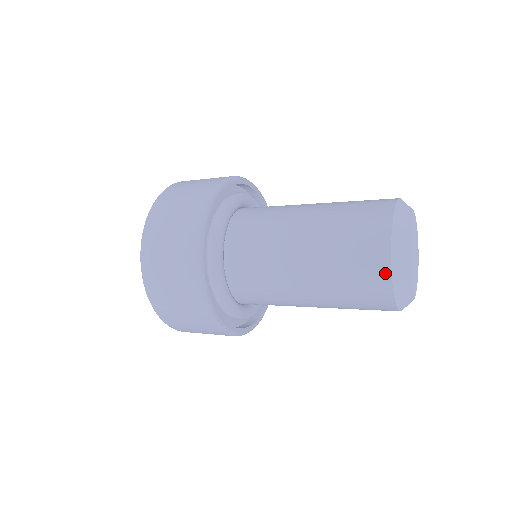
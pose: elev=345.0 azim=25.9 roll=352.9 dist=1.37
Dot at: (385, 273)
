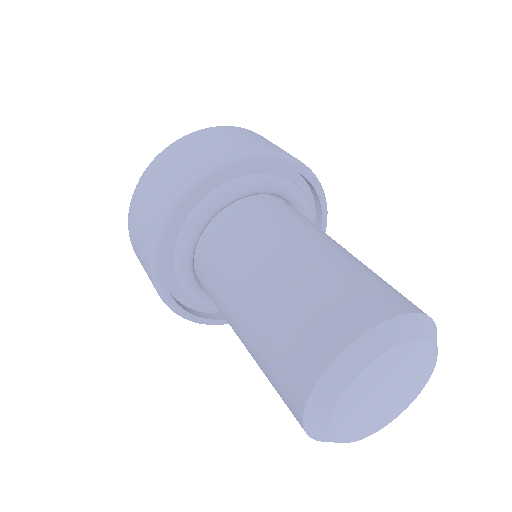
Dot at: (299, 420)
